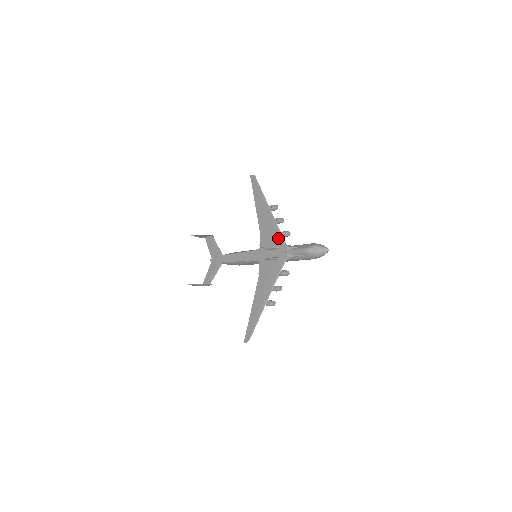
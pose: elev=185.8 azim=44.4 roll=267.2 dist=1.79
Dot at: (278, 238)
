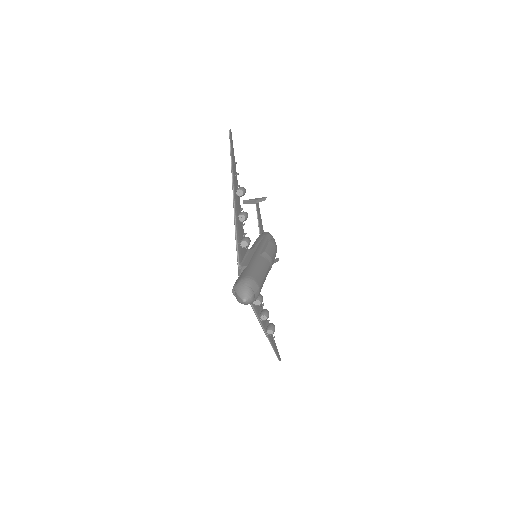
Dot at: occluded
